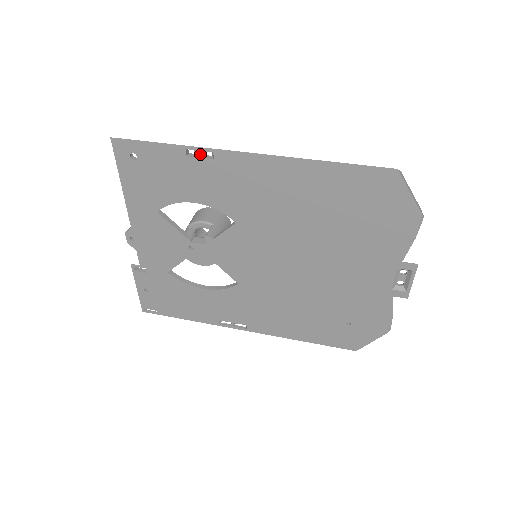
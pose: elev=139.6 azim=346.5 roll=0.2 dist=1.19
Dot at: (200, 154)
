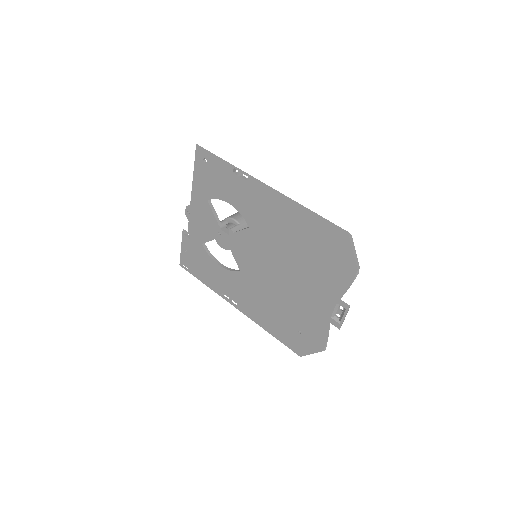
Dot at: (241, 174)
